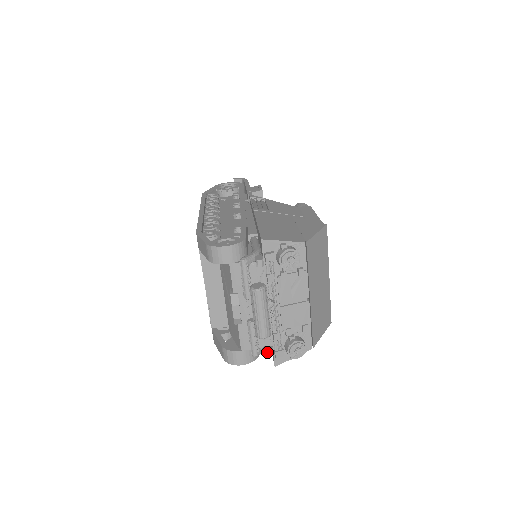
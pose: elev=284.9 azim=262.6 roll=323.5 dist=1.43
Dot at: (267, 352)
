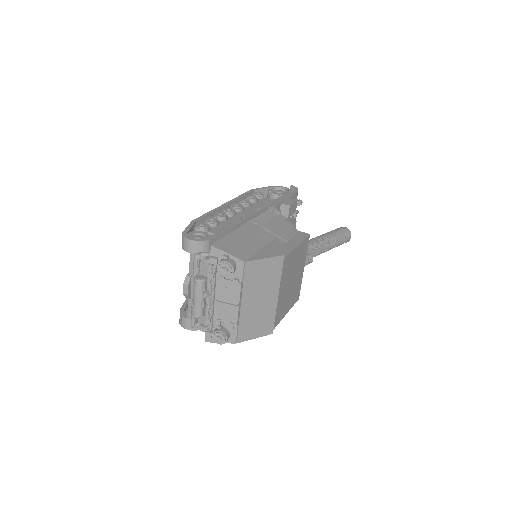
Dot at: (200, 328)
